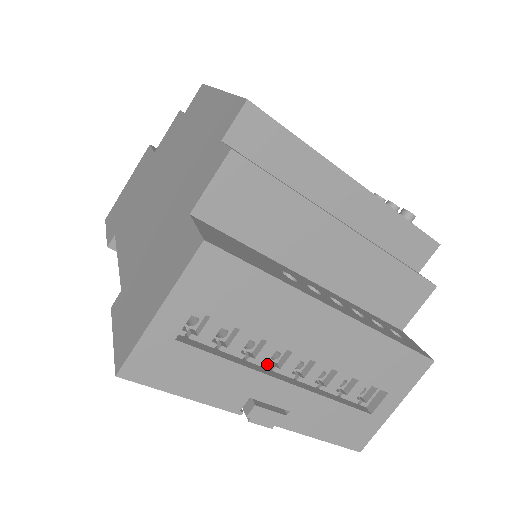
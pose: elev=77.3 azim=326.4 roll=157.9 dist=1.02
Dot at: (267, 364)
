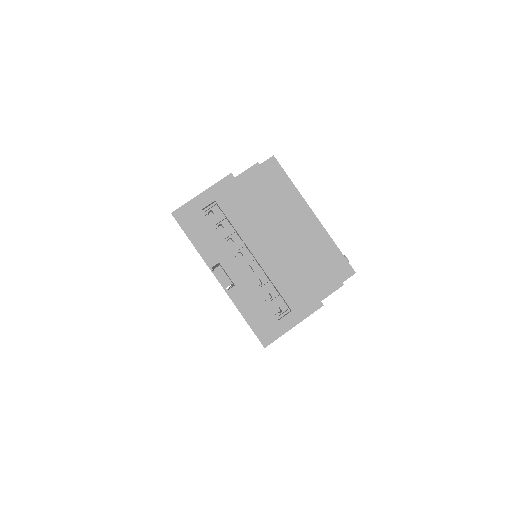
Dot at: (234, 254)
